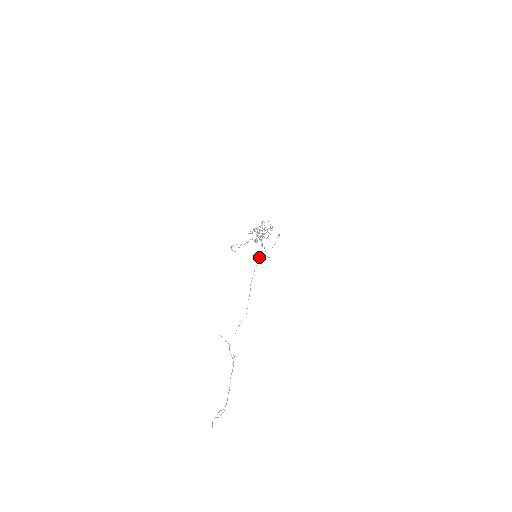
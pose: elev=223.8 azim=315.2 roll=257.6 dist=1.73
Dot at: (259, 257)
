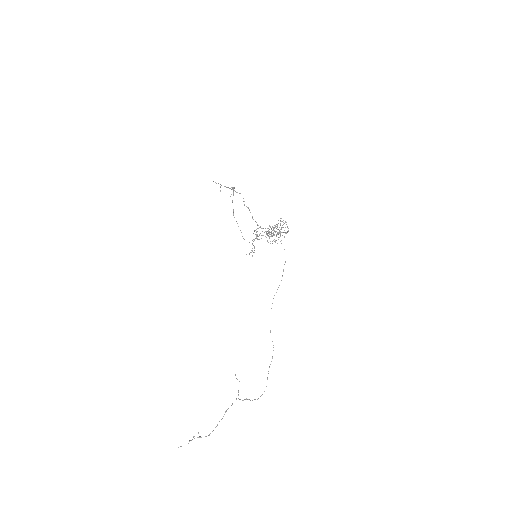
Dot at: occluded
